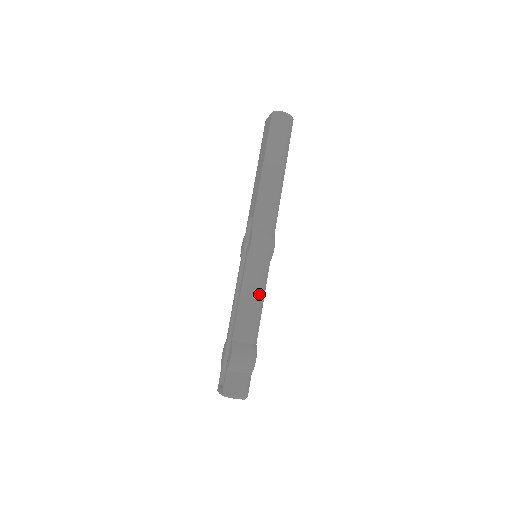
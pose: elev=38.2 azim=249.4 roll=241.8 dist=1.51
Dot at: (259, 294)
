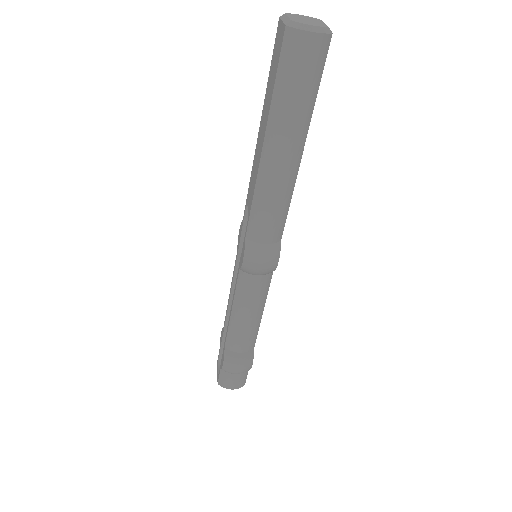
Dot at: (256, 310)
